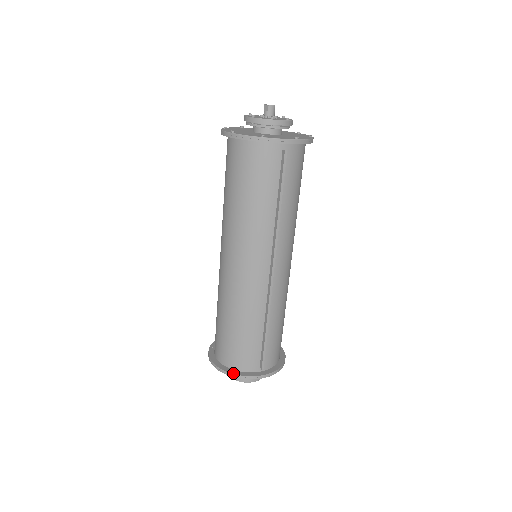
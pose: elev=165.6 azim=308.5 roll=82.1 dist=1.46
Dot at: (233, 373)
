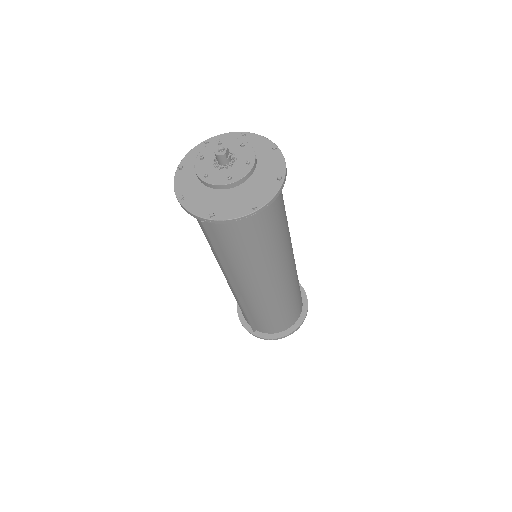
Dot at: (239, 316)
